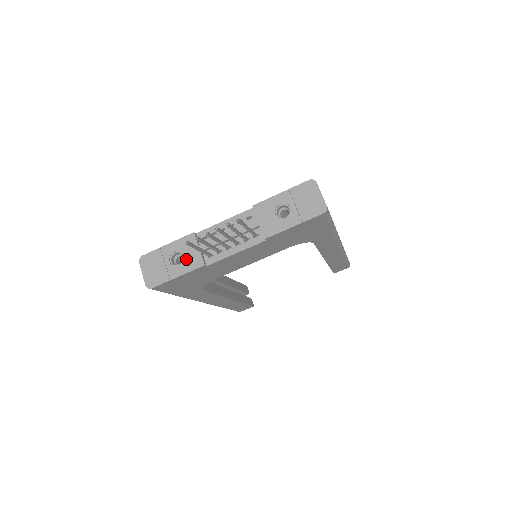
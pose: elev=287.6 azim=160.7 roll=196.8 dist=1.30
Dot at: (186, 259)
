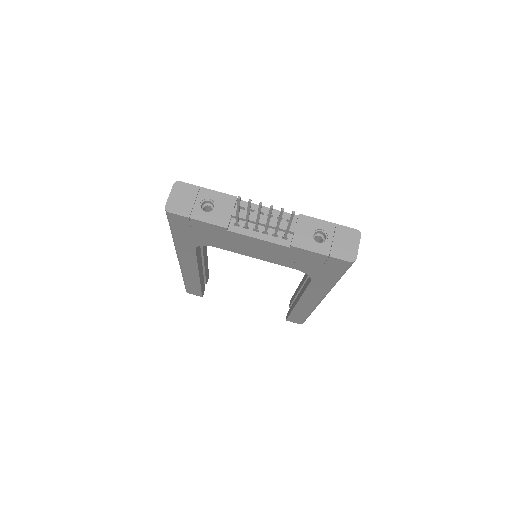
Dot at: (215, 212)
